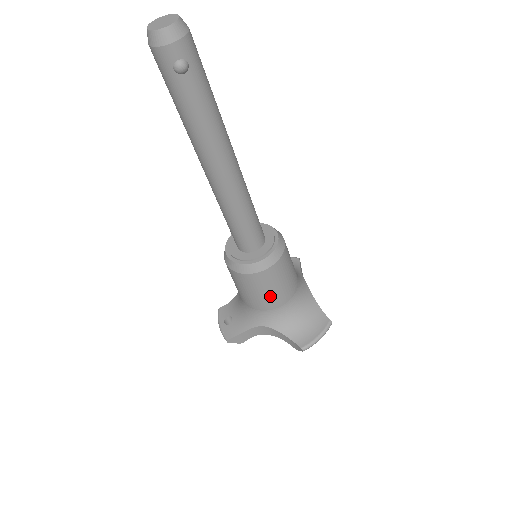
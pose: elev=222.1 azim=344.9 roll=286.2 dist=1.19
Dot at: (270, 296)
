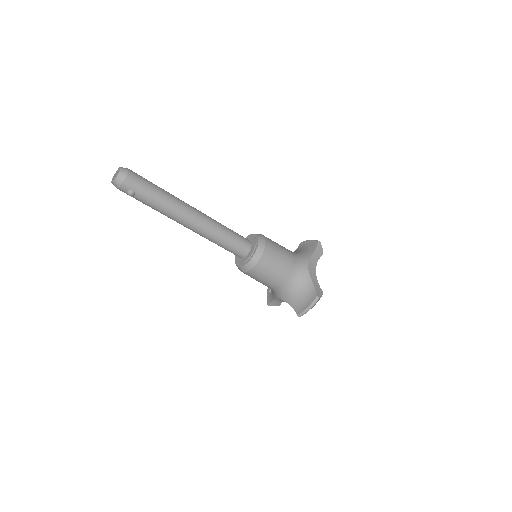
Dot at: (267, 282)
